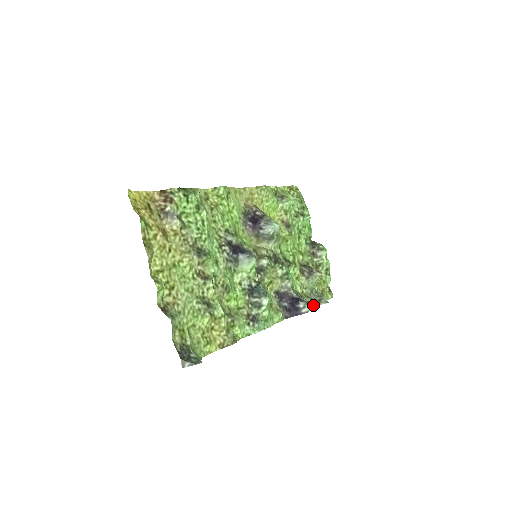
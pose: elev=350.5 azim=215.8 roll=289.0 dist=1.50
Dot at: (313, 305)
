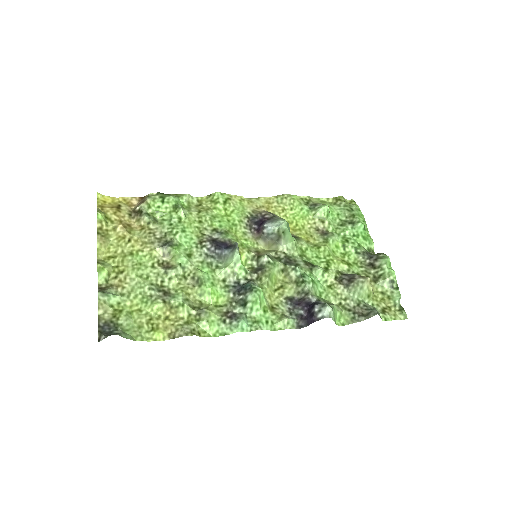
Dot at: (357, 320)
